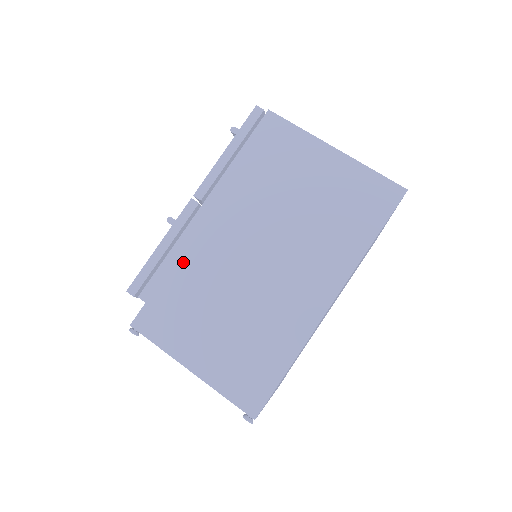
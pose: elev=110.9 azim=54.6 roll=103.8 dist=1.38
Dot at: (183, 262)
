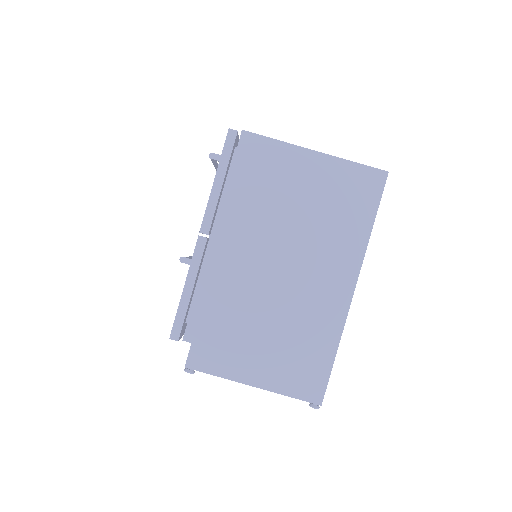
Dot at: (213, 296)
